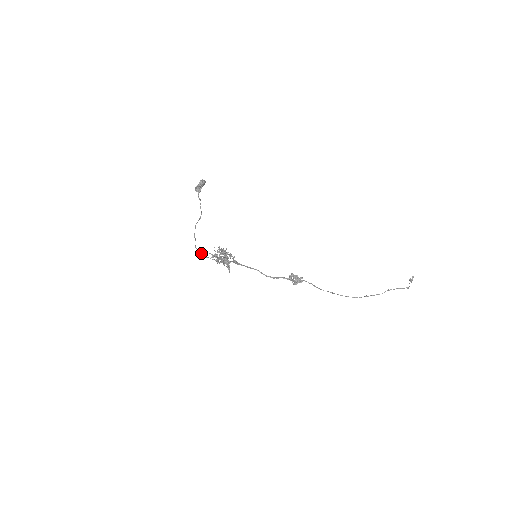
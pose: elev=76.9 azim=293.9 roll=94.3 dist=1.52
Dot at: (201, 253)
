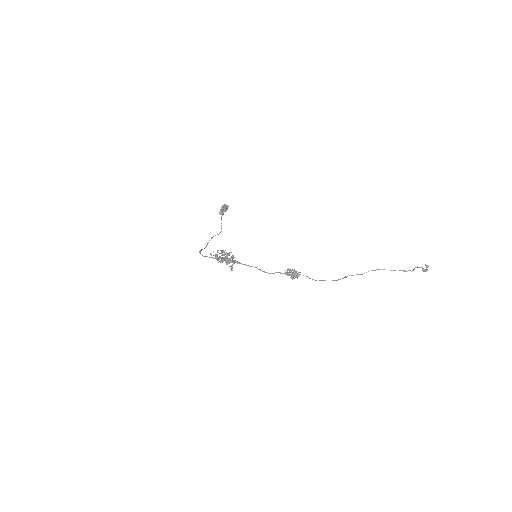
Dot at: (200, 253)
